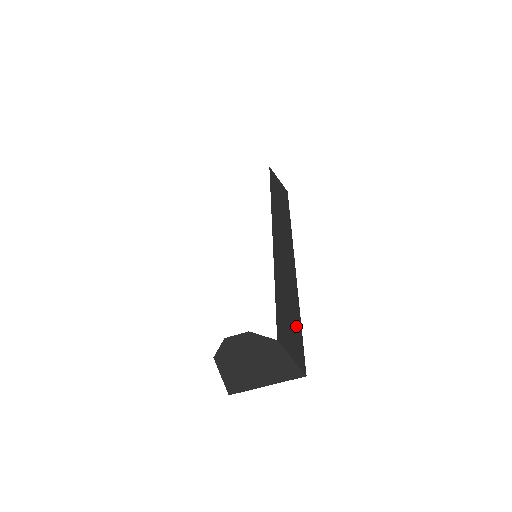
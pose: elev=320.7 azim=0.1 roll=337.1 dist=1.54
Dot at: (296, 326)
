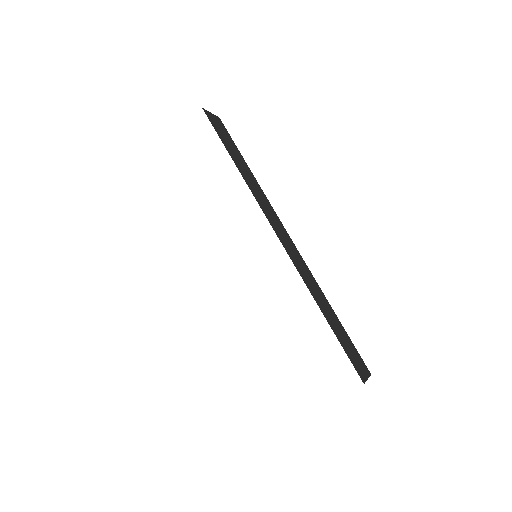
Dot at: (343, 332)
